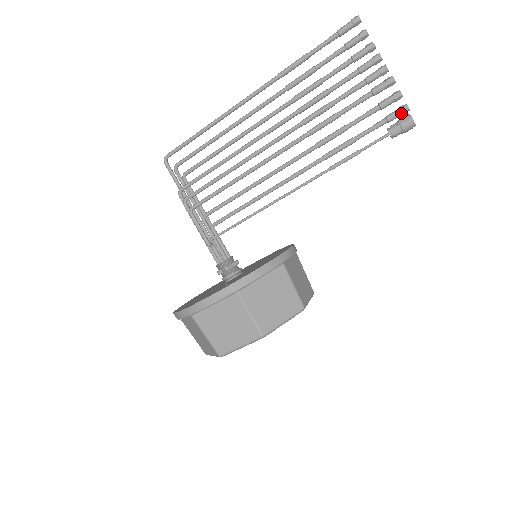
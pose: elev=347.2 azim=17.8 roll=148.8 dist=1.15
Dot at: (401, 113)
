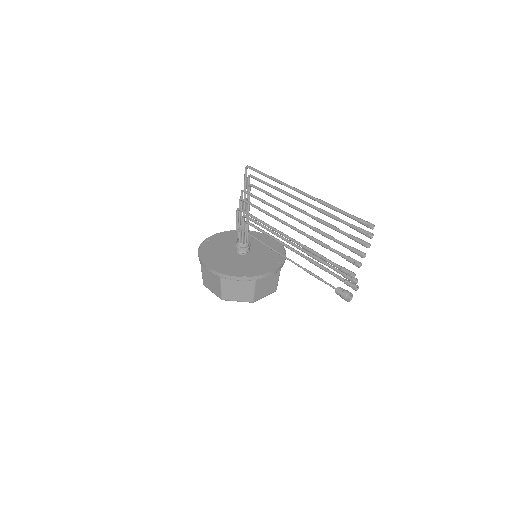
Dot at: occluded
